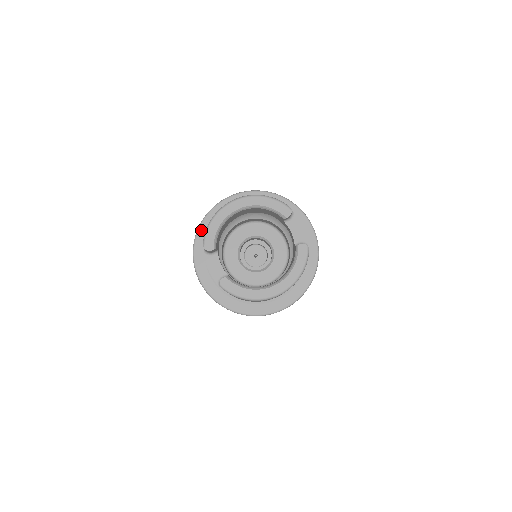
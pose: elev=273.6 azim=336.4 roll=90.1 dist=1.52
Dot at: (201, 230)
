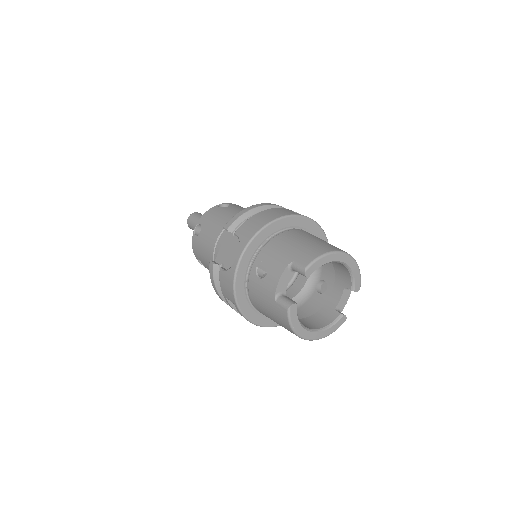
Dot at: (273, 225)
